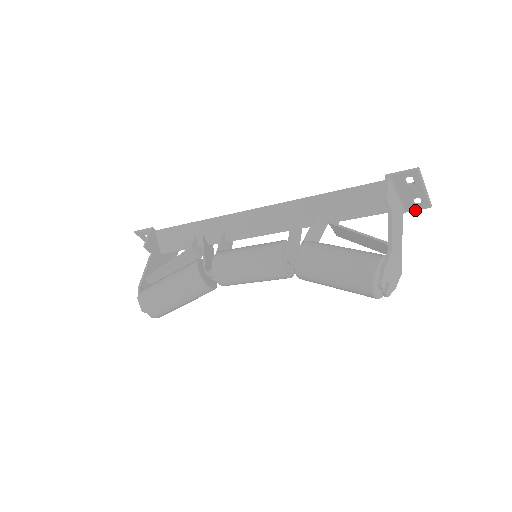
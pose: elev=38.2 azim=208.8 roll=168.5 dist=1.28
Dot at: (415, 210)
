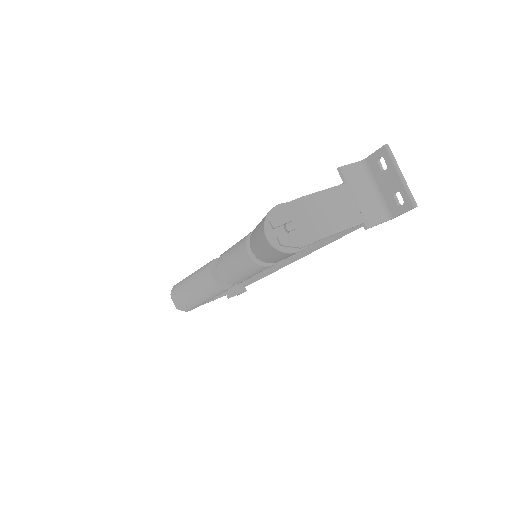
Dot at: (401, 214)
